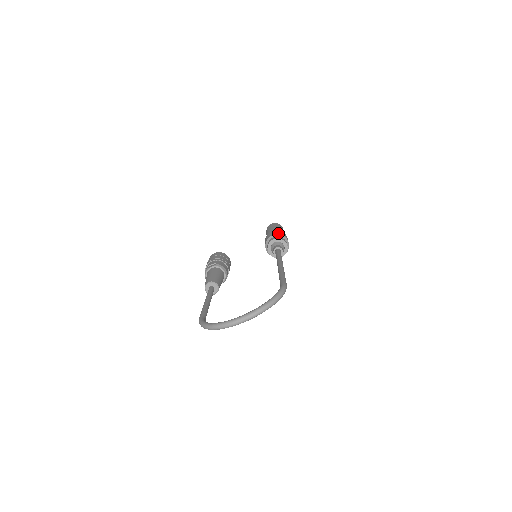
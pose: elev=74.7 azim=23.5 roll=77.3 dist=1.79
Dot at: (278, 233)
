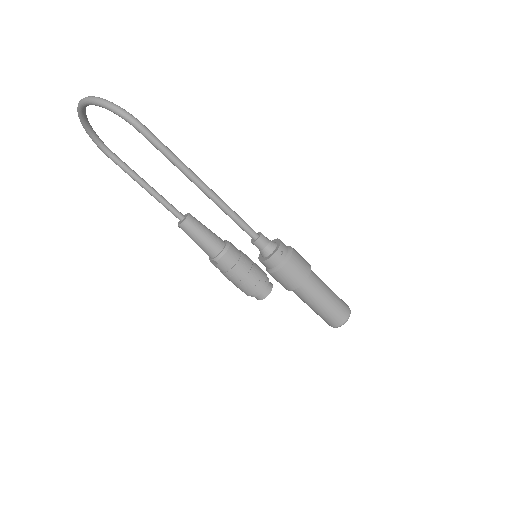
Dot at: occluded
